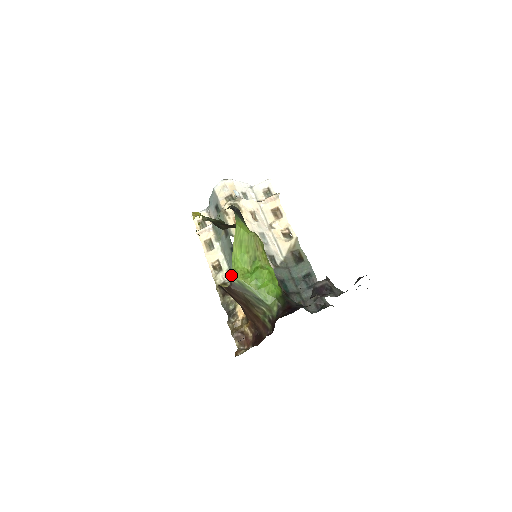
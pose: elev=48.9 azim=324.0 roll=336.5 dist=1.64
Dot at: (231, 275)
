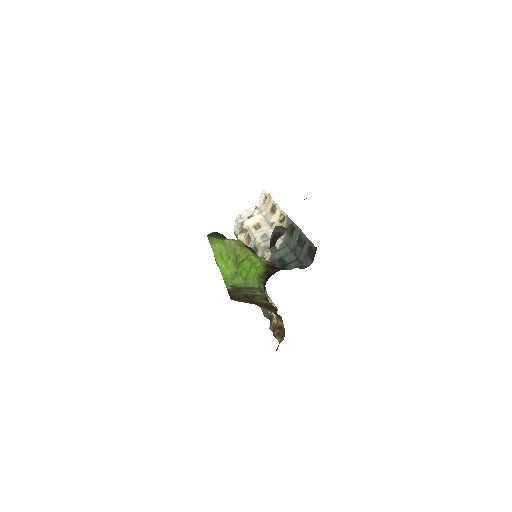
Dot at: occluded
